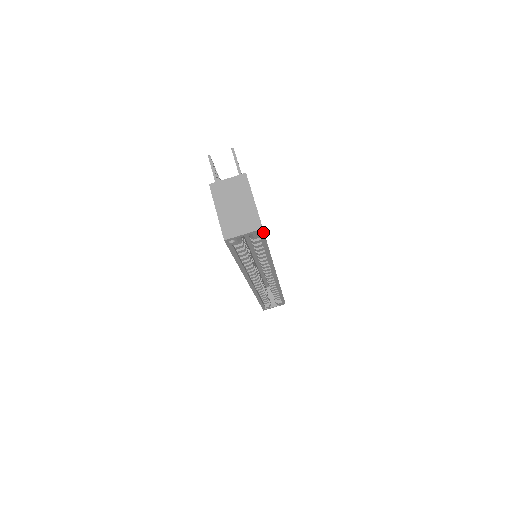
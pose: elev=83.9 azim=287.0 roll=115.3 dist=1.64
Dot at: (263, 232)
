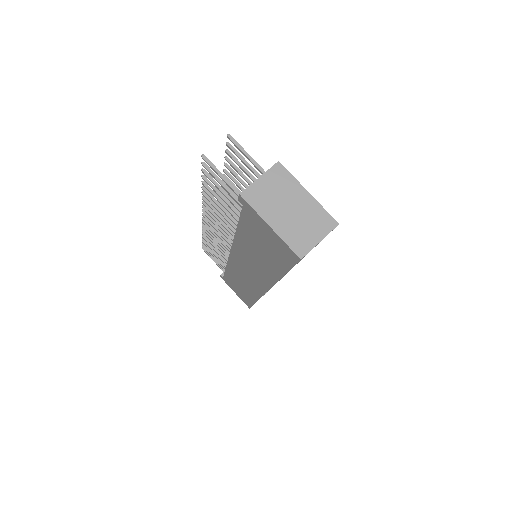
Dot at: occluded
